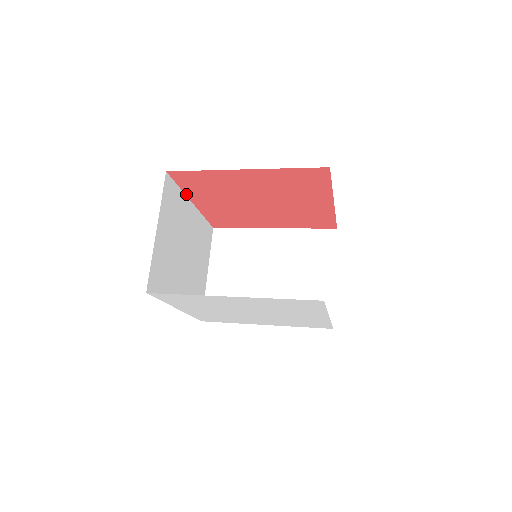
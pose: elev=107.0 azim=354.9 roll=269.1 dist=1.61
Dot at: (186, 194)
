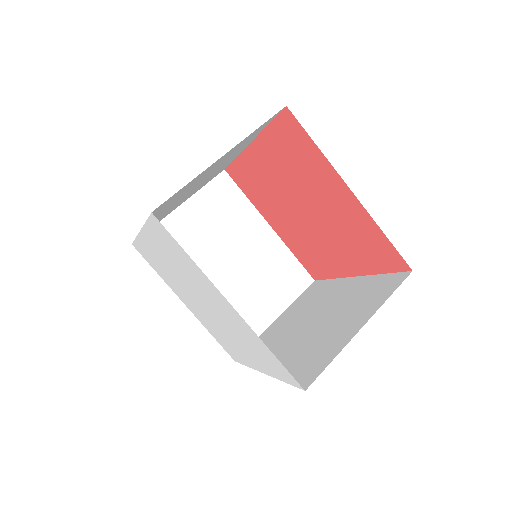
Dot at: (257, 208)
